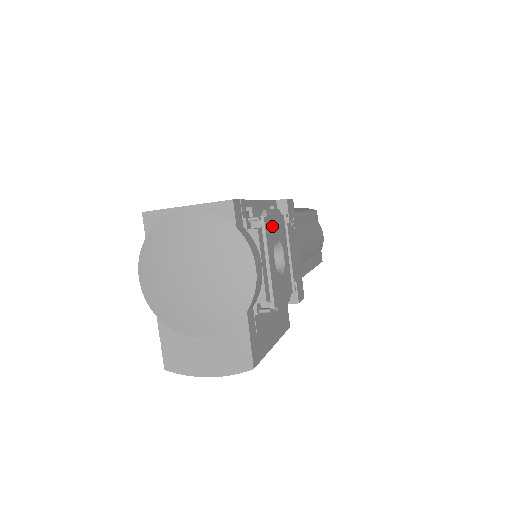
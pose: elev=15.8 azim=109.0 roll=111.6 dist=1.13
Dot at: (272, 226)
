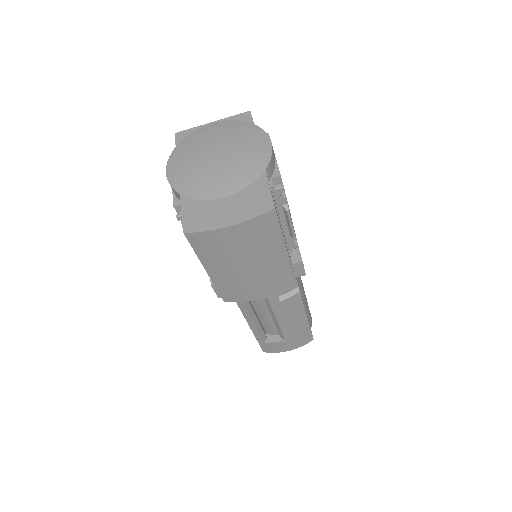
Dot at: occluded
